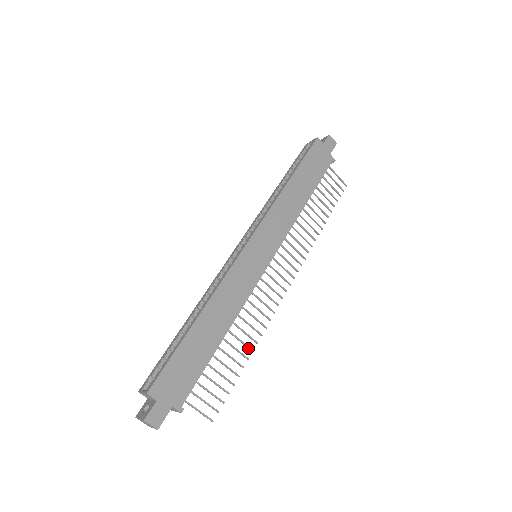
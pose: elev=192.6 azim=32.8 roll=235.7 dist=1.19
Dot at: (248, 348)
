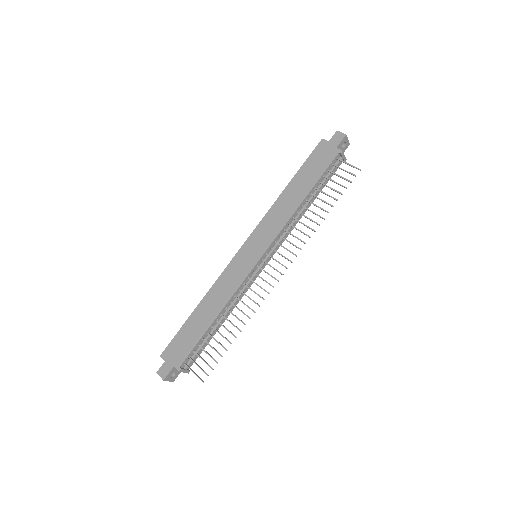
Dot at: occluded
